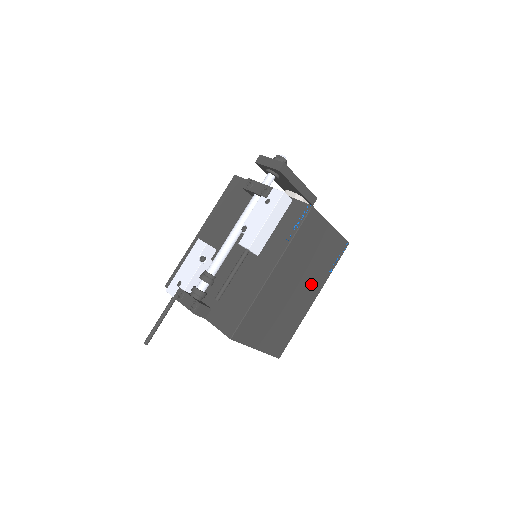
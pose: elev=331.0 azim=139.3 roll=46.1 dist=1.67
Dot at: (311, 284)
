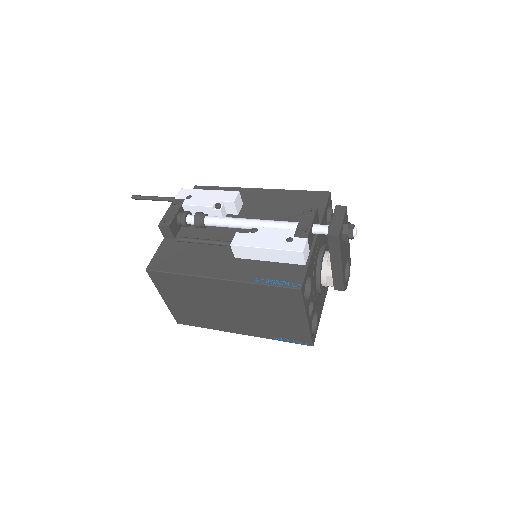
Dot at: (249, 324)
